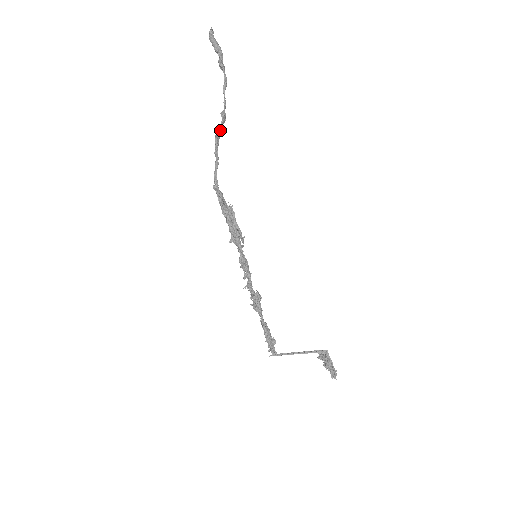
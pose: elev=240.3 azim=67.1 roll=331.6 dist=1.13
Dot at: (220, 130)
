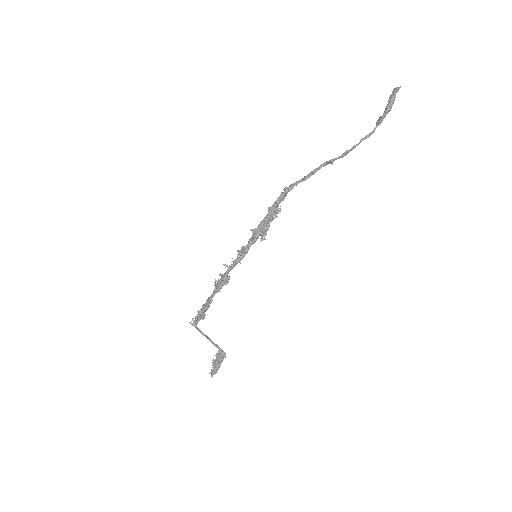
Dot at: (333, 161)
